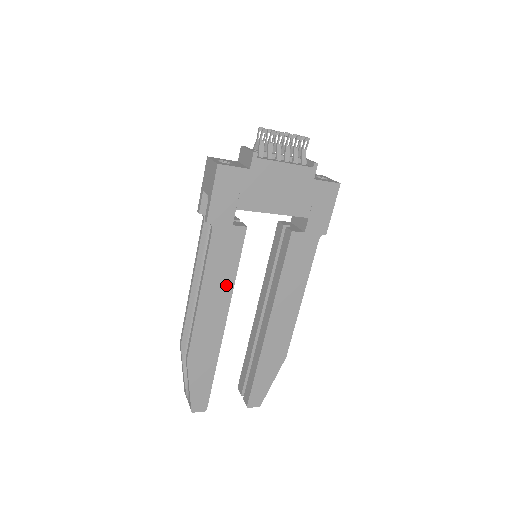
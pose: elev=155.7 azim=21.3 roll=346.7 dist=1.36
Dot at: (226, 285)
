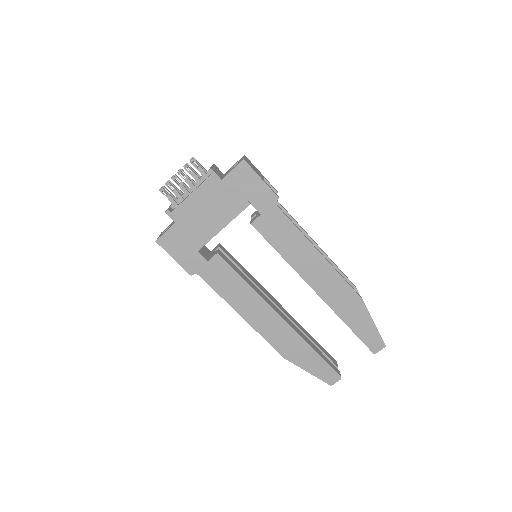
Dot at: (250, 296)
